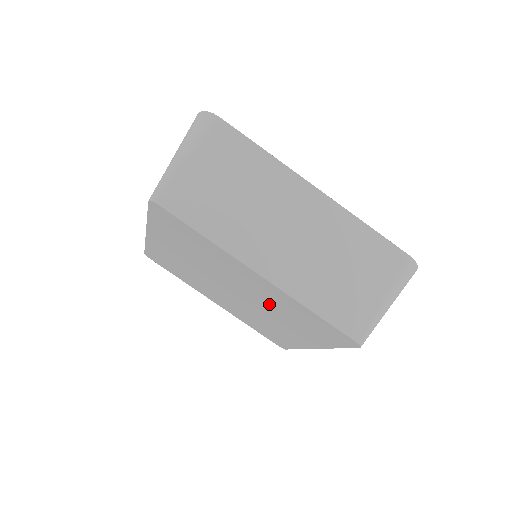
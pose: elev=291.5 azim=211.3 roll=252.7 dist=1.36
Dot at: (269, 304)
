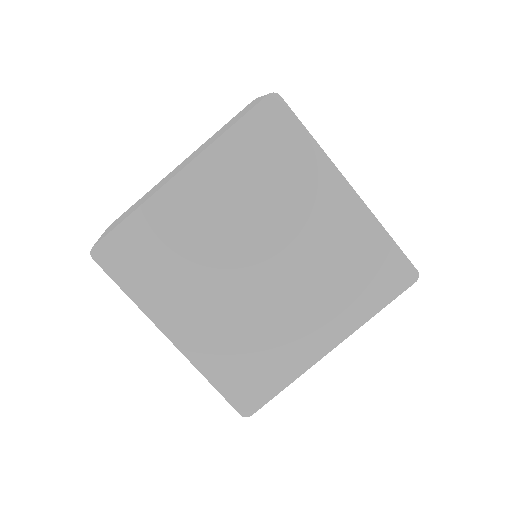
Dot at: (252, 203)
